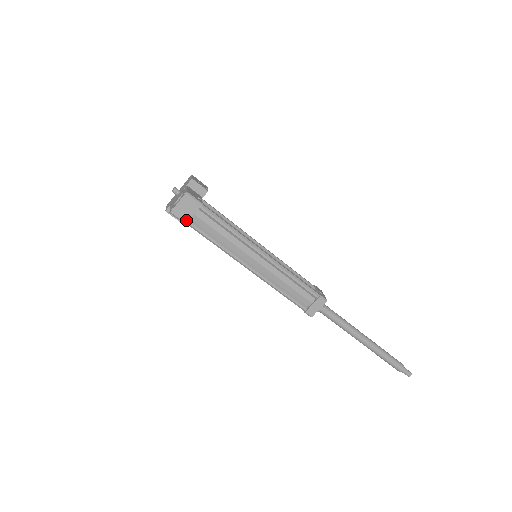
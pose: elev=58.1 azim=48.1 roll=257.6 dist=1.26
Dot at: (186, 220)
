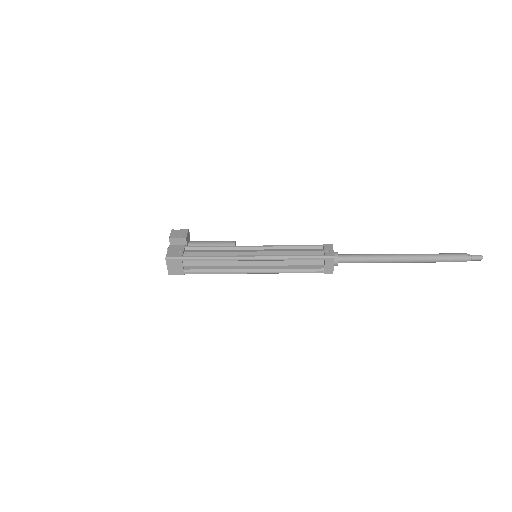
Dot at: (182, 273)
